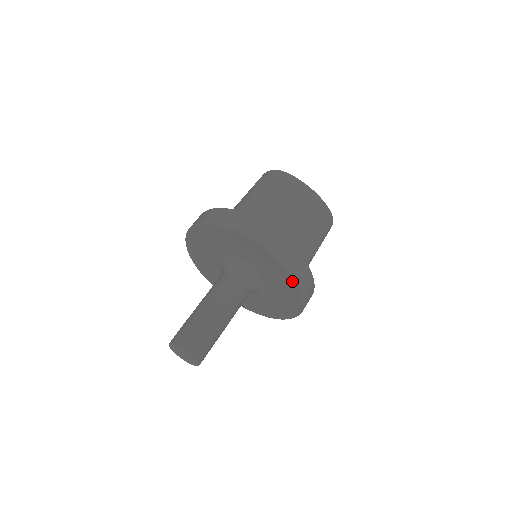
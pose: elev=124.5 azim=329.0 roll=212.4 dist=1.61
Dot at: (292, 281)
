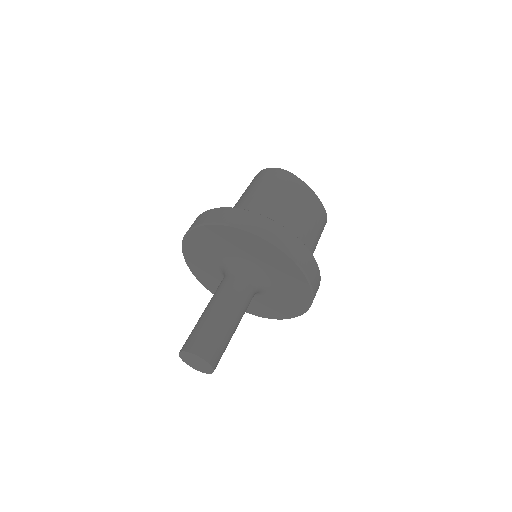
Dot at: (306, 287)
